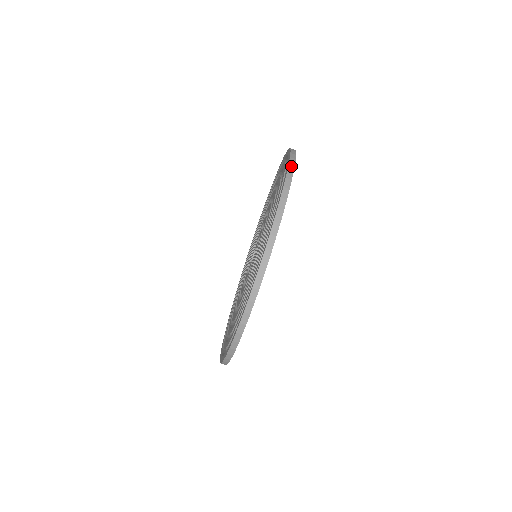
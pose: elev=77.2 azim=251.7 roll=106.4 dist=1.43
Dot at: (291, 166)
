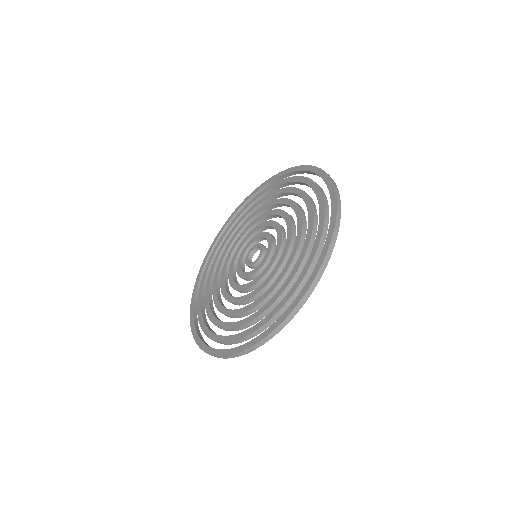
Dot at: (321, 271)
